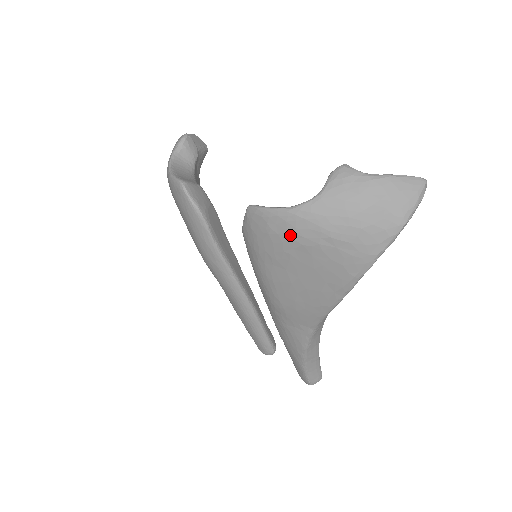
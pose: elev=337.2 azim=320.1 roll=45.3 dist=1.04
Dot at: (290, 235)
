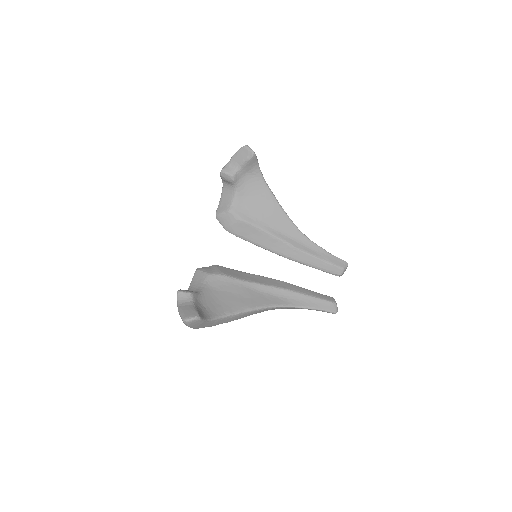
Dot at: occluded
